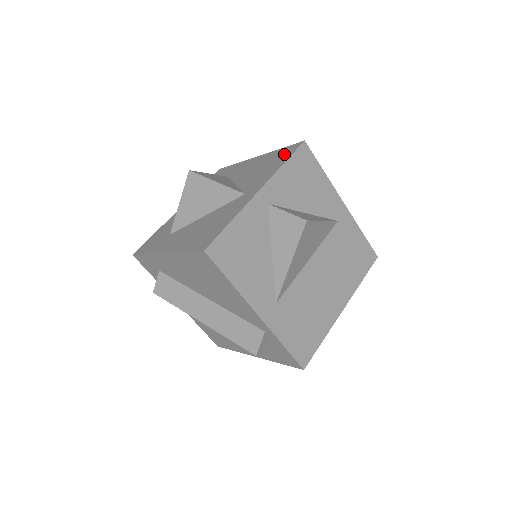
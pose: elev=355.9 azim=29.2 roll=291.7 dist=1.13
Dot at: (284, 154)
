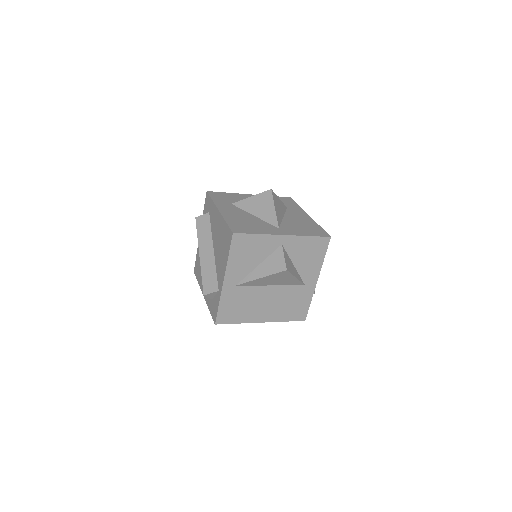
Dot at: (316, 232)
